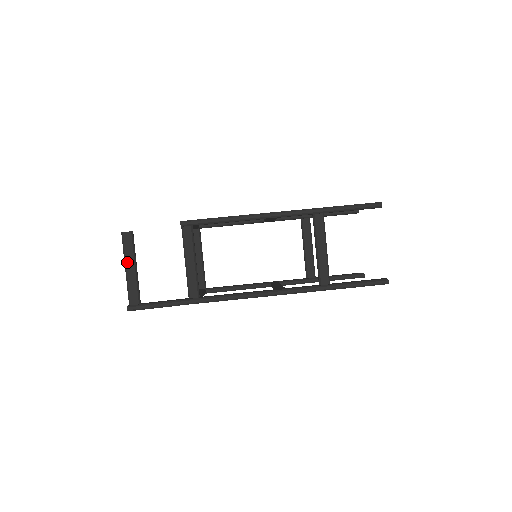
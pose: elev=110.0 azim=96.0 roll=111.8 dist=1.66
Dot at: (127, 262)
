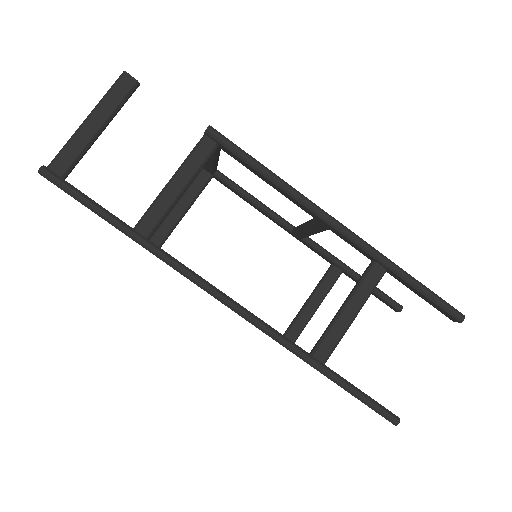
Dot at: (97, 112)
